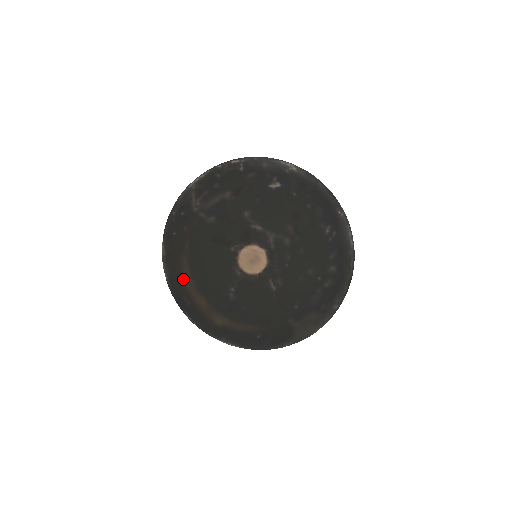
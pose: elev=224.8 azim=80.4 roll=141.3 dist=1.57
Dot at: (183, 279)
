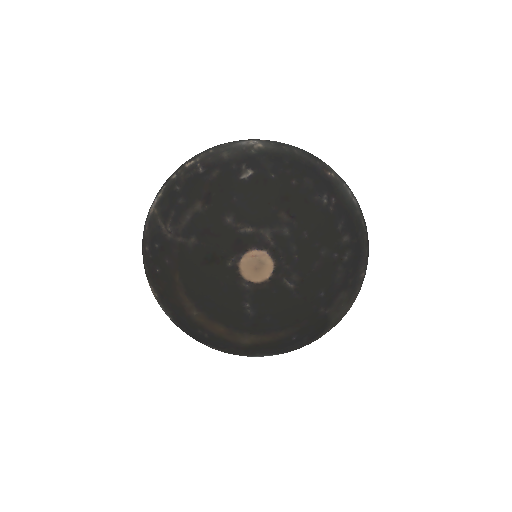
Dot at: (189, 314)
